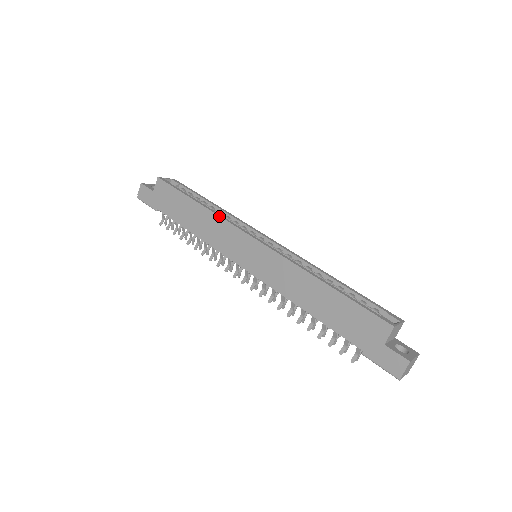
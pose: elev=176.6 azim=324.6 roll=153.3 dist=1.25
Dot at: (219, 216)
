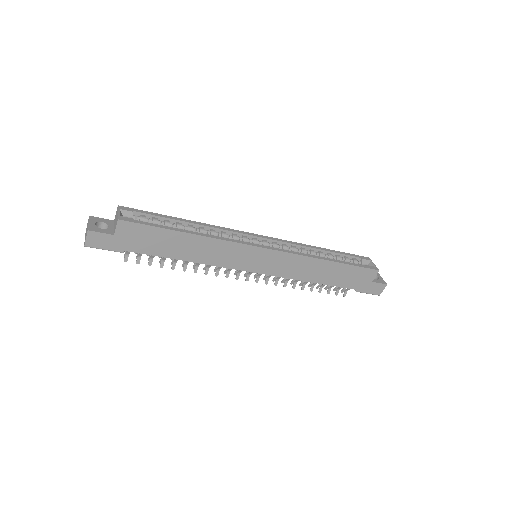
Dot at: (221, 240)
